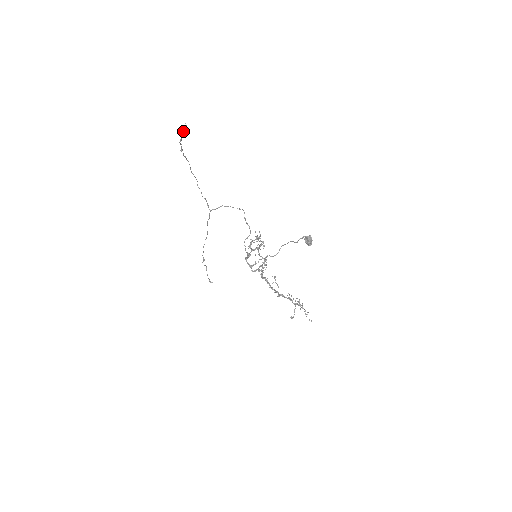
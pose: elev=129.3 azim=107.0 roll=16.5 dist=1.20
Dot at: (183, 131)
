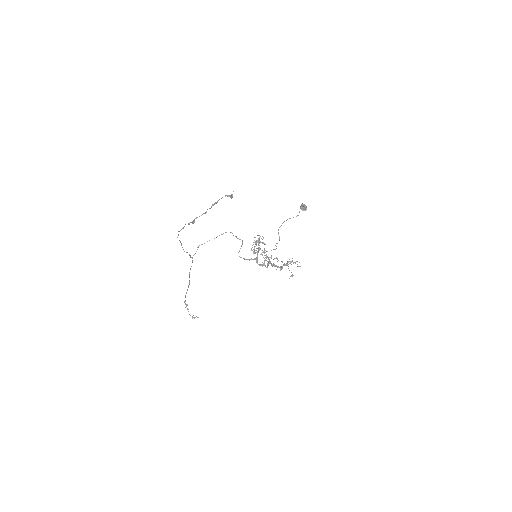
Dot at: (217, 202)
